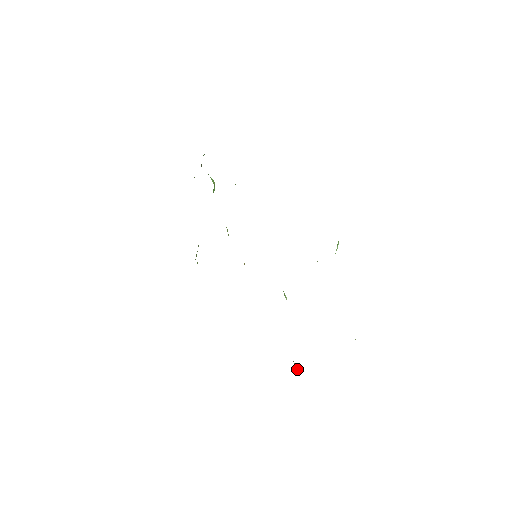
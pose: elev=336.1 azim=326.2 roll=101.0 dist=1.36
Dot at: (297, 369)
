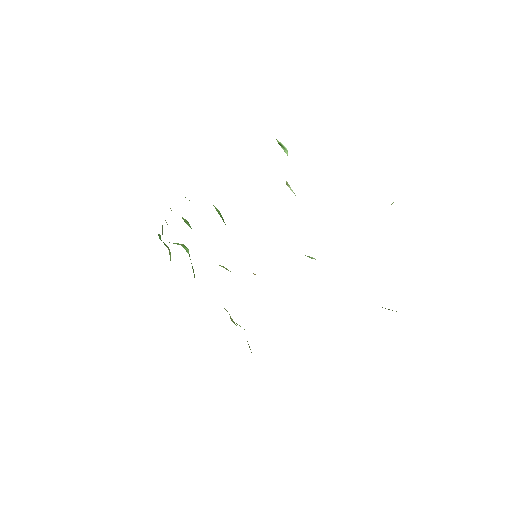
Dot at: occluded
